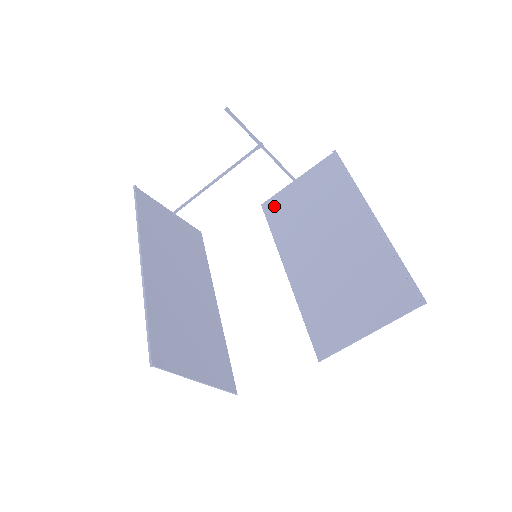
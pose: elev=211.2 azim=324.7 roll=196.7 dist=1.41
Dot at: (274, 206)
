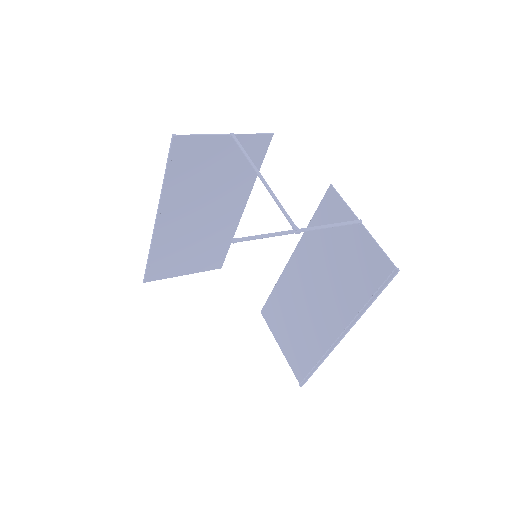
Dot at: (331, 207)
